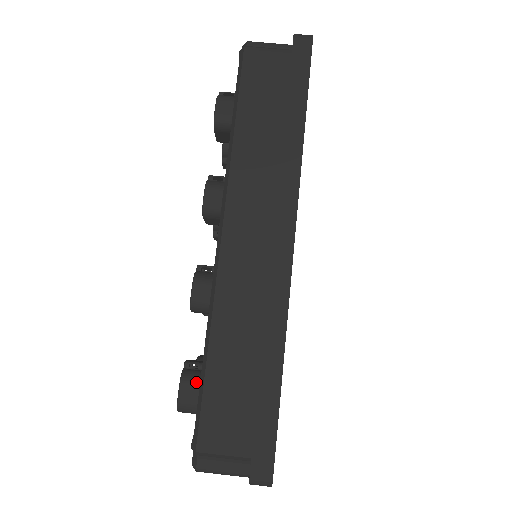
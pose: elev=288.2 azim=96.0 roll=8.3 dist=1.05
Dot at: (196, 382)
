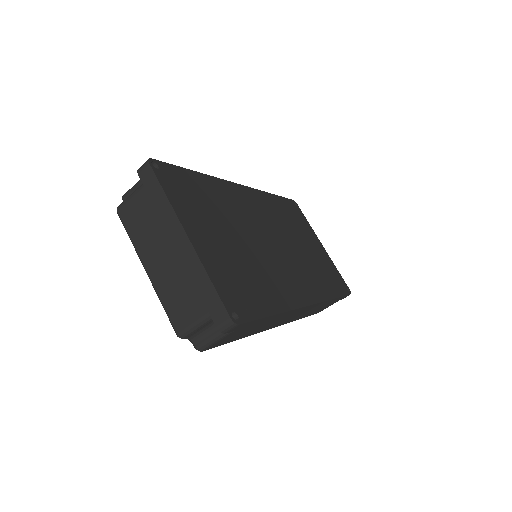
Dot at: occluded
